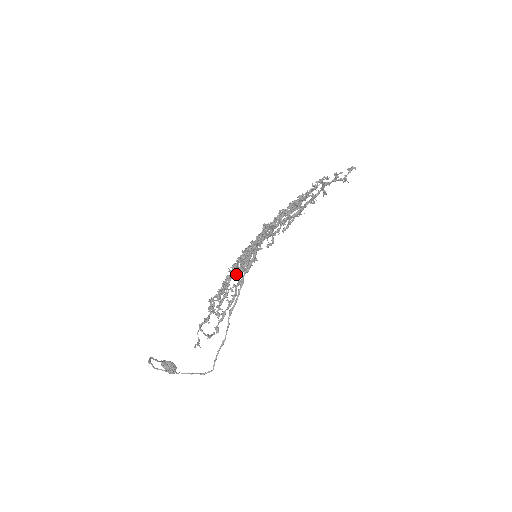
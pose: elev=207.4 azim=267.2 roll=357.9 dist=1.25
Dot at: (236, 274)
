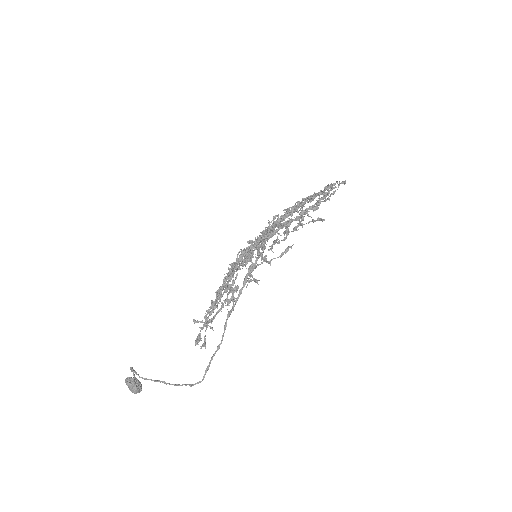
Dot at: (233, 274)
